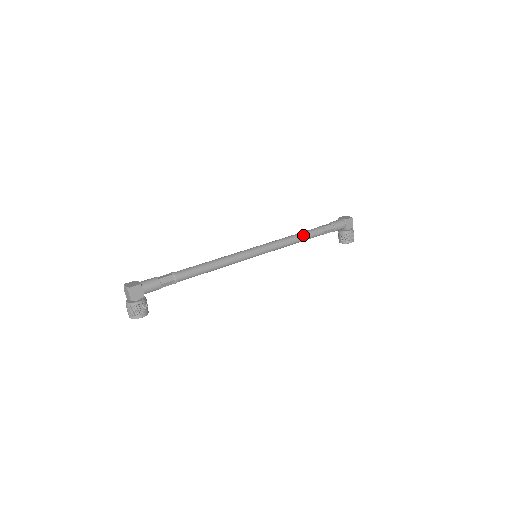
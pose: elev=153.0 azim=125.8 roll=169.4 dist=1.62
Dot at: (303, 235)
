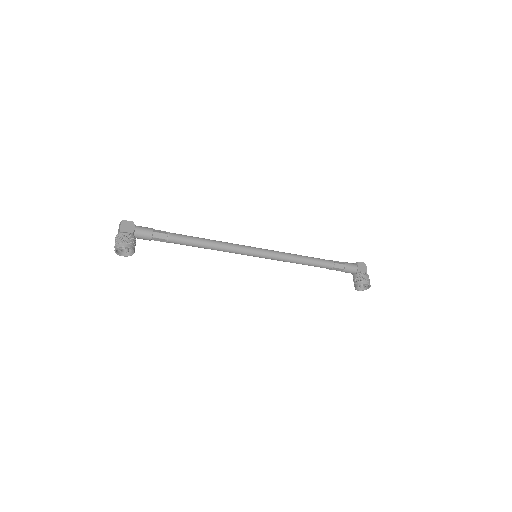
Dot at: (308, 257)
